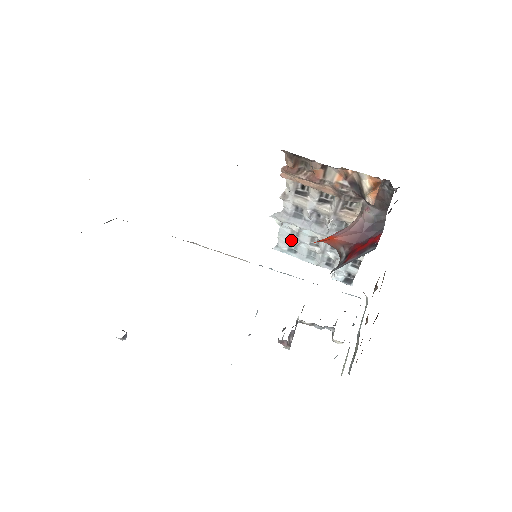
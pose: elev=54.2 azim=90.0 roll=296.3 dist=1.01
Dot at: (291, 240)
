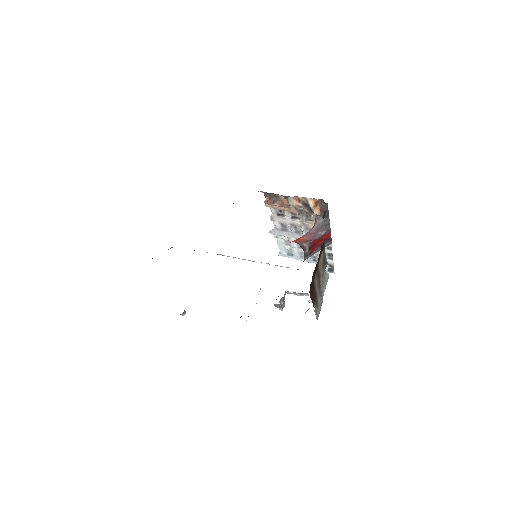
Dot at: (286, 247)
